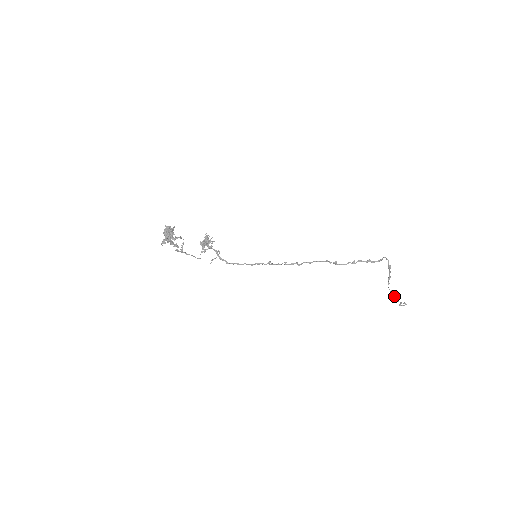
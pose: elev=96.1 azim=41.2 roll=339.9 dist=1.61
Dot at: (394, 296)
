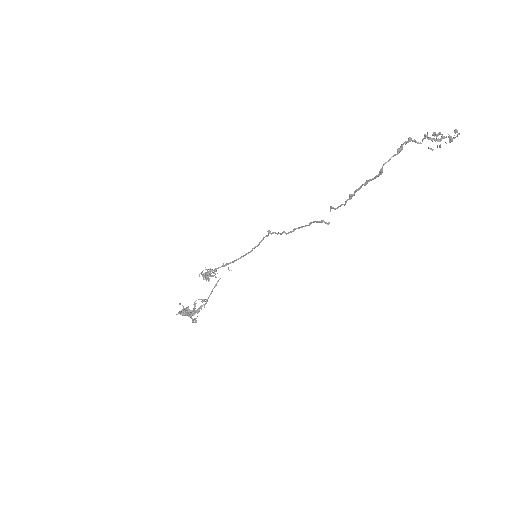
Dot at: occluded
